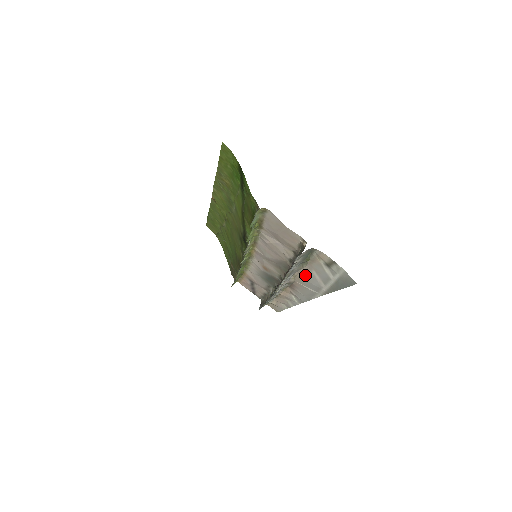
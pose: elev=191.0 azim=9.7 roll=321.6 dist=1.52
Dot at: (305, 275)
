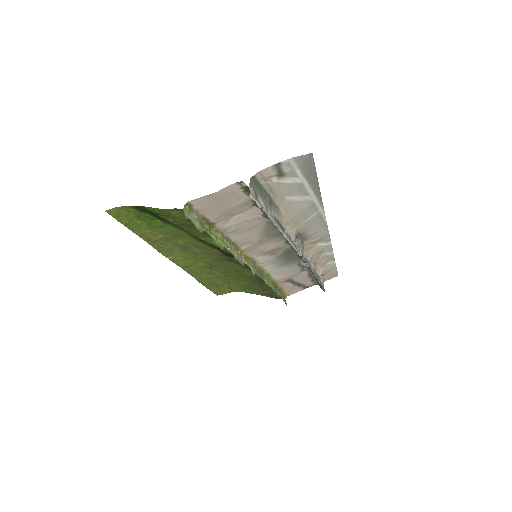
Dot at: (290, 211)
